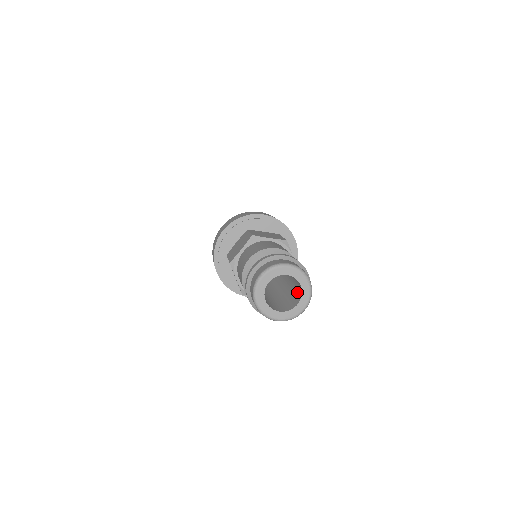
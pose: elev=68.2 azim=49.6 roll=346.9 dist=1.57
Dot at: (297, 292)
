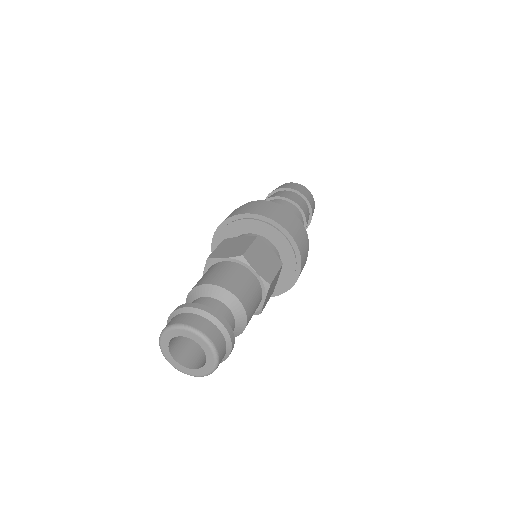
Dot at: occluded
